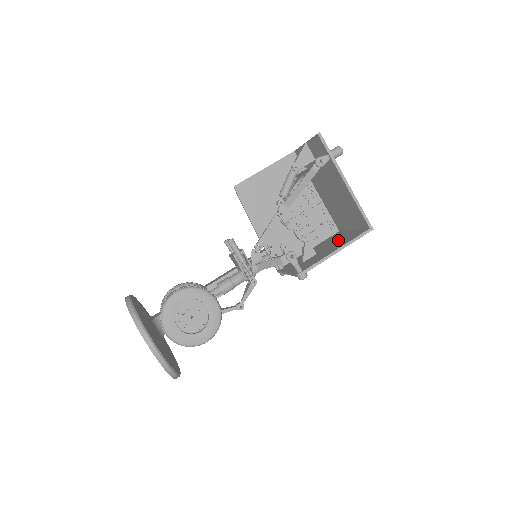
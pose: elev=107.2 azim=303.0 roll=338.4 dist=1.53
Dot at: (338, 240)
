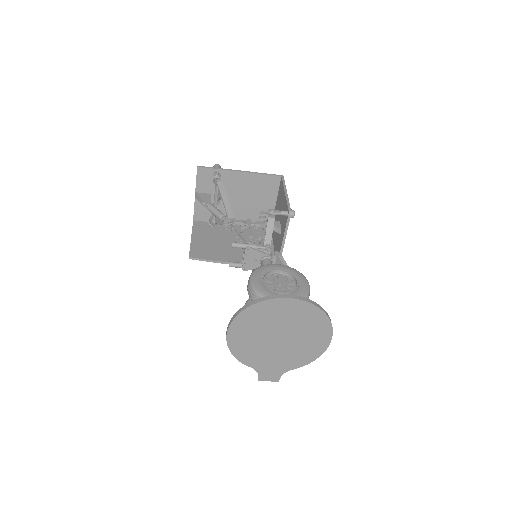
Dot at: (278, 208)
